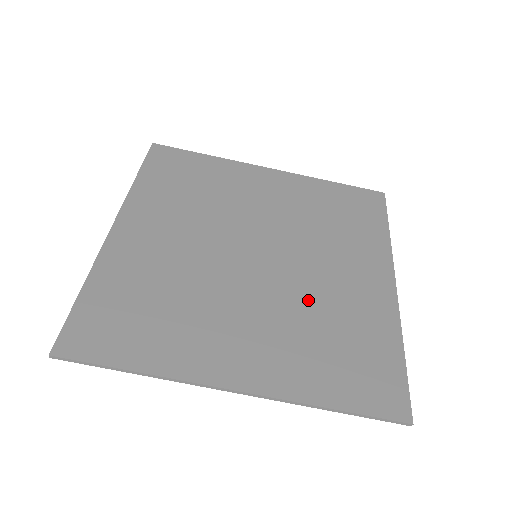
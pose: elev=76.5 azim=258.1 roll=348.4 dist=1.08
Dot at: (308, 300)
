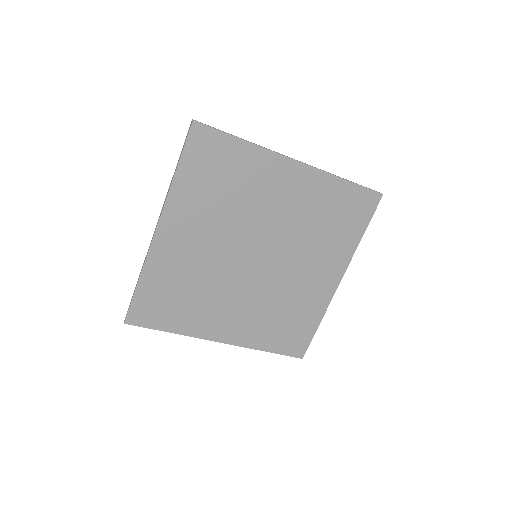
Dot at: (278, 293)
